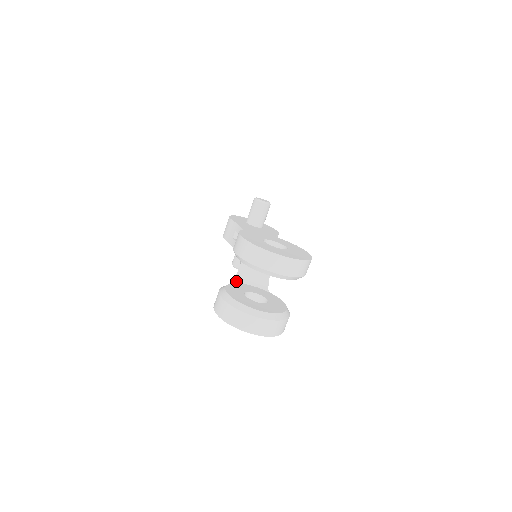
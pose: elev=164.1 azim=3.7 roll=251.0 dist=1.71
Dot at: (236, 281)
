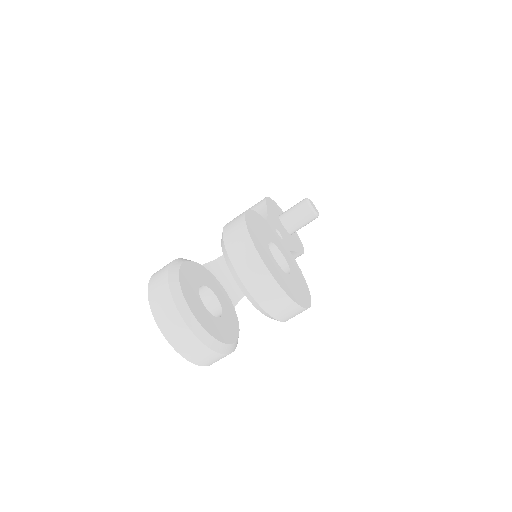
Dot at: (210, 265)
